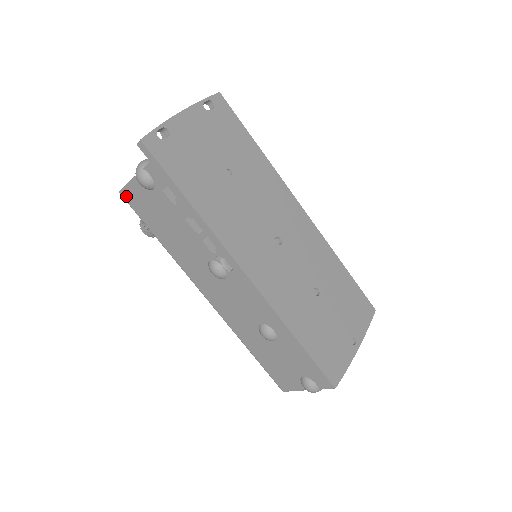
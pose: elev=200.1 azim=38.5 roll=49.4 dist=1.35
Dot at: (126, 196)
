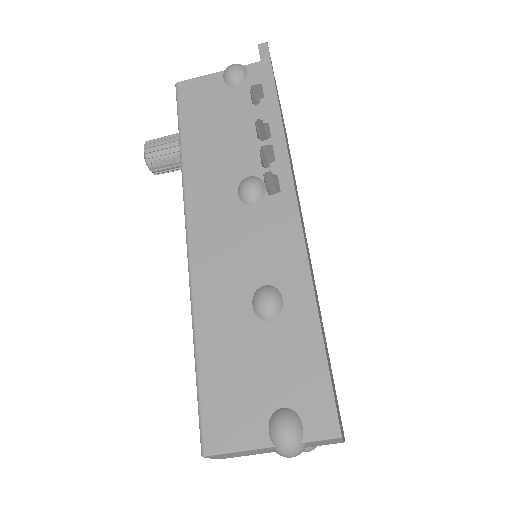
Dot at: (184, 88)
